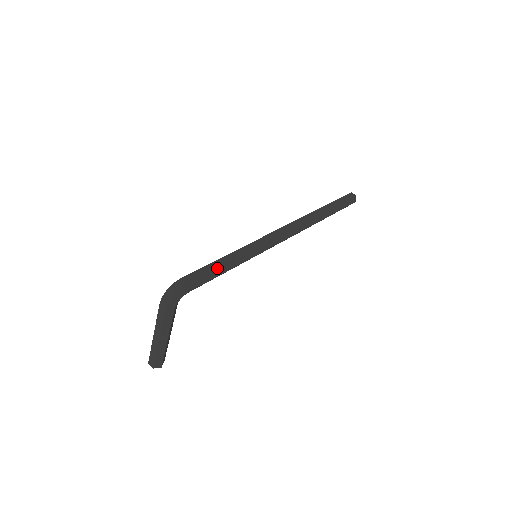
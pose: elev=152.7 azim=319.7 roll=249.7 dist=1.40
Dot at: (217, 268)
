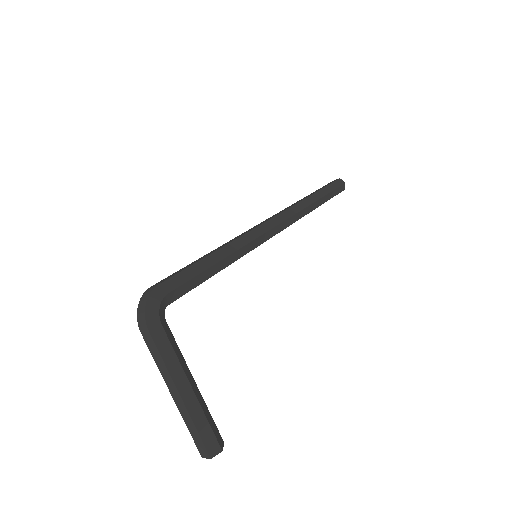
Dot at: (196, 263)
